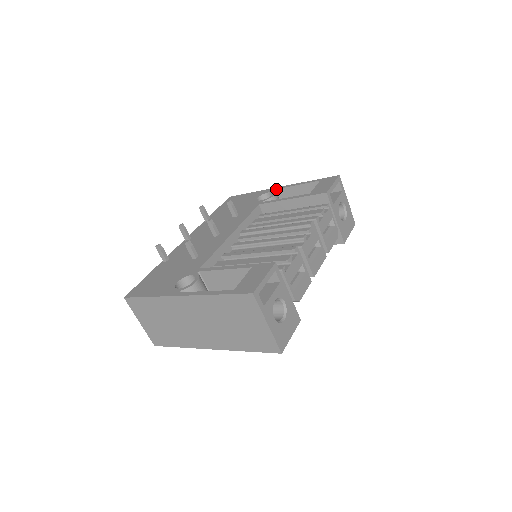
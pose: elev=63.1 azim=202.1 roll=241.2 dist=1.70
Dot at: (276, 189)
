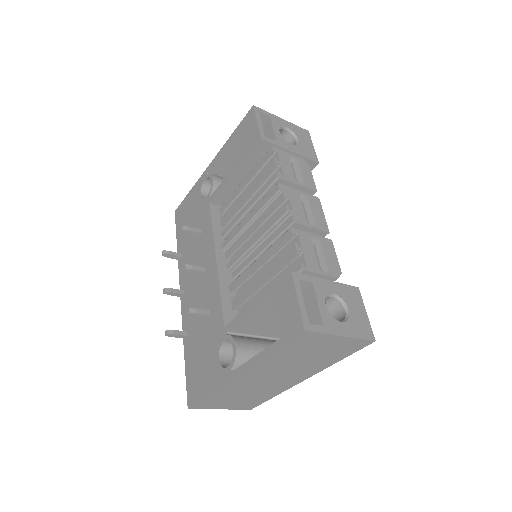
Dot at: (208, 170)
